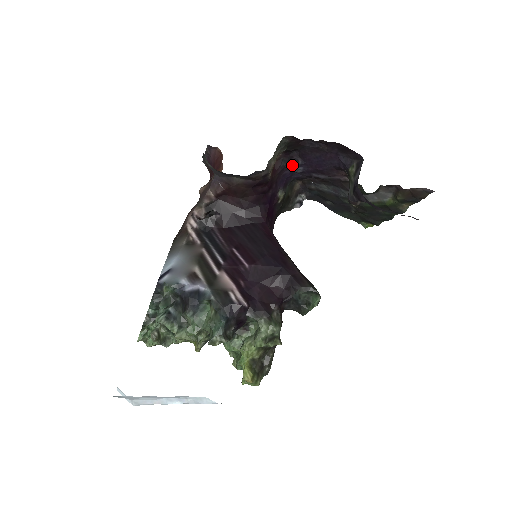
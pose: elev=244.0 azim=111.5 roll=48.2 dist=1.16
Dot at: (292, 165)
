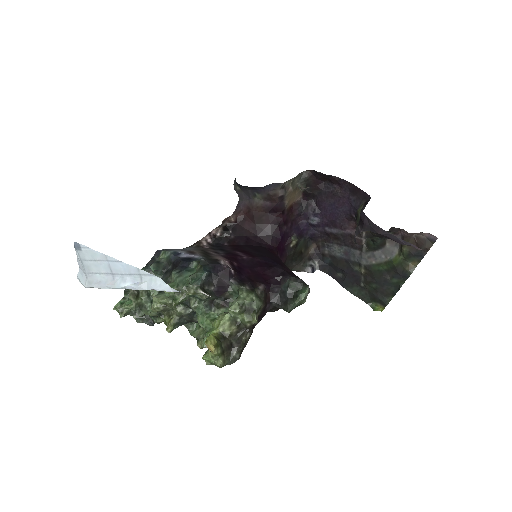
Dot at: (309, 214)
